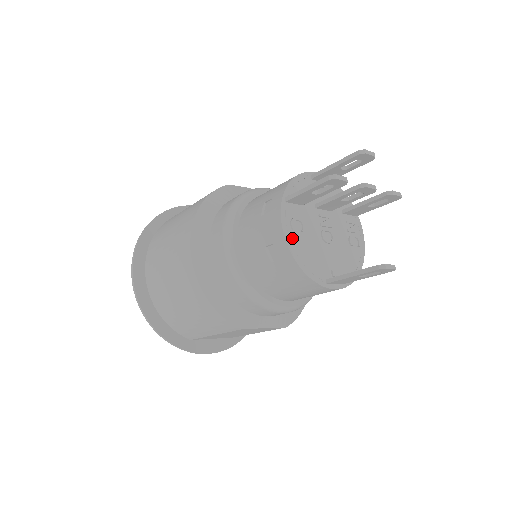
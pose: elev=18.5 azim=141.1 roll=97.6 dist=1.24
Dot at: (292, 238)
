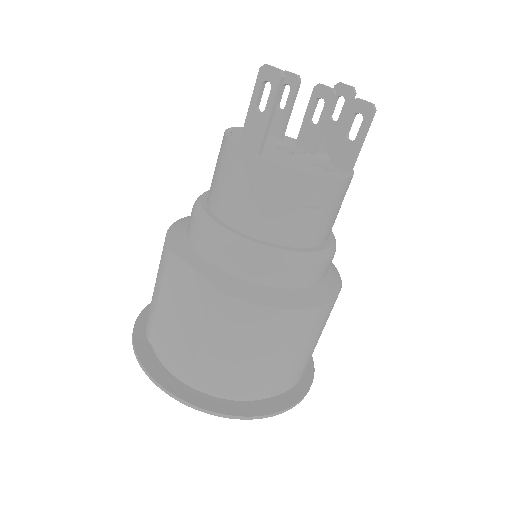
Dot at: occluded
